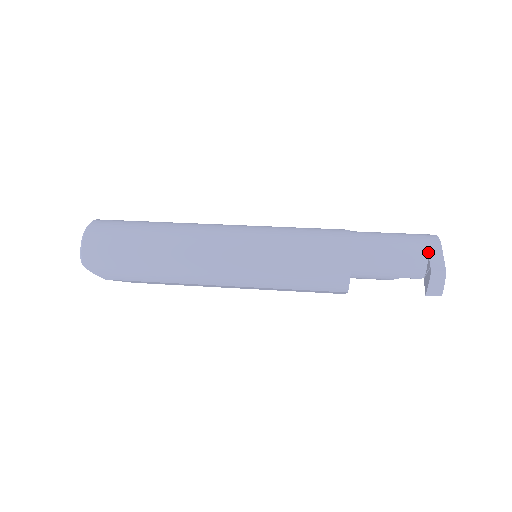
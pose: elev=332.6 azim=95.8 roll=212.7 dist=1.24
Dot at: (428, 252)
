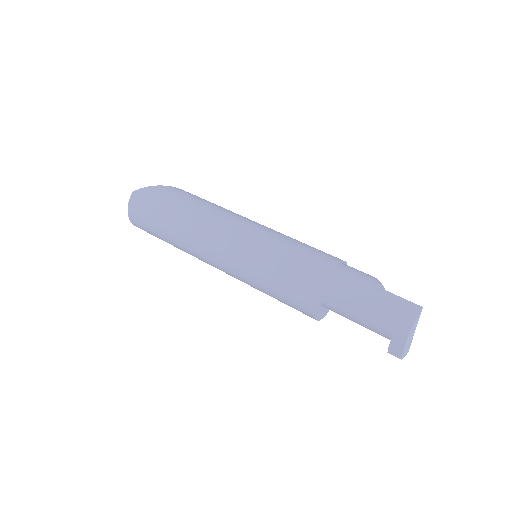
Dot at: occluded
